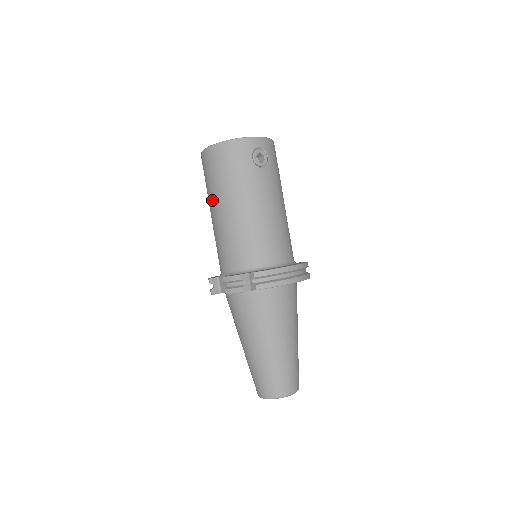
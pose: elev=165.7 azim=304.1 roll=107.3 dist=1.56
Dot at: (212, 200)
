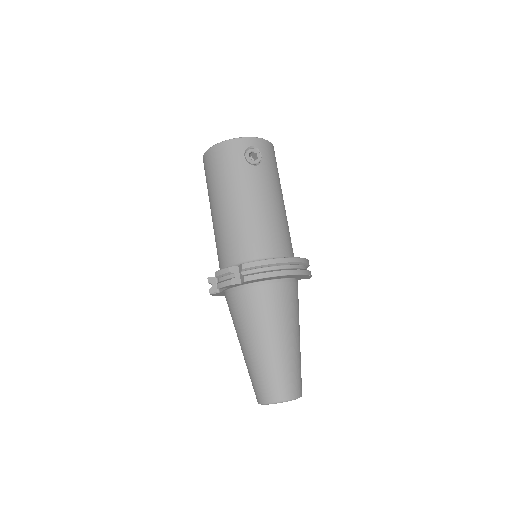
Dot at: (210, 201)
